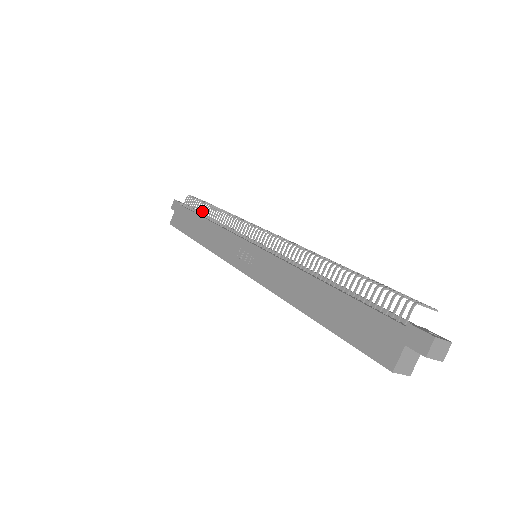
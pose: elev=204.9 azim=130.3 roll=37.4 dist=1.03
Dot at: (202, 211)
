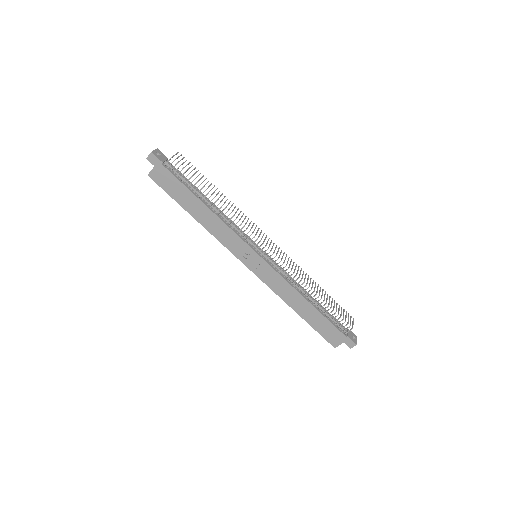
Dot at: (196, 189)
